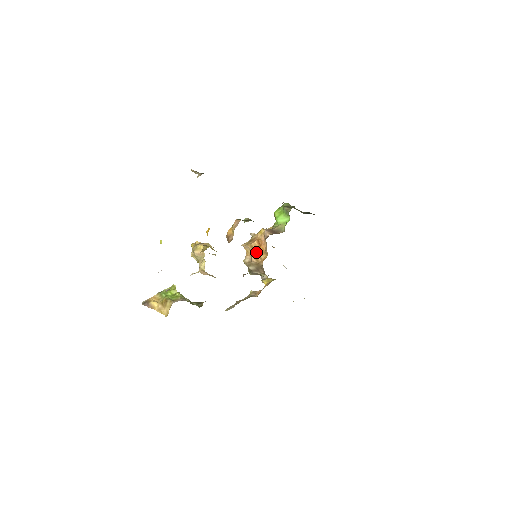
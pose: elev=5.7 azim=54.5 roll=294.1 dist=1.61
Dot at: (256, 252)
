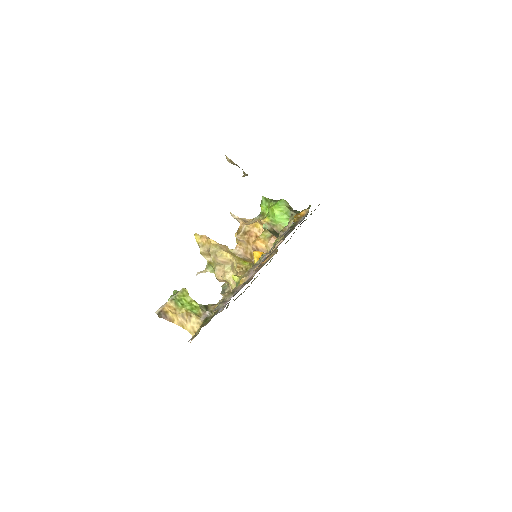
Dot at: occluded
